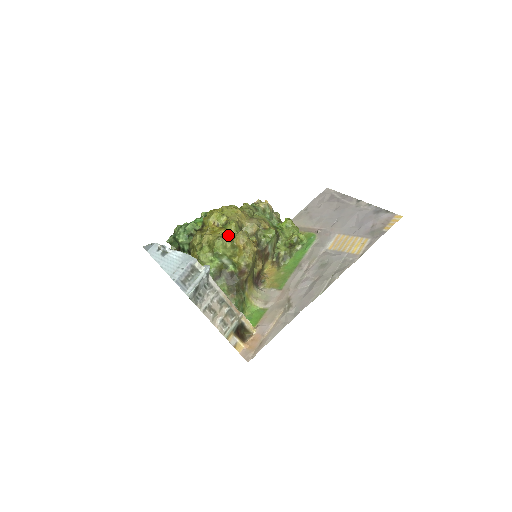
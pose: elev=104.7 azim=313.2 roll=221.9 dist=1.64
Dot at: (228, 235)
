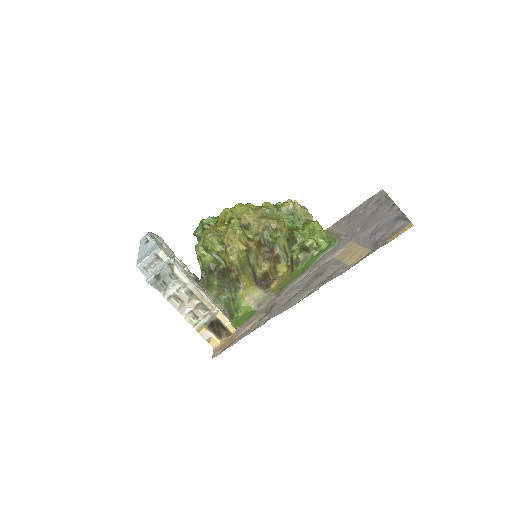
Dot at: (224, 232)
